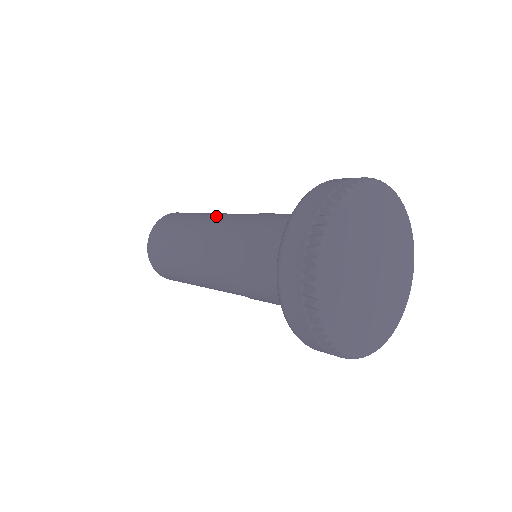
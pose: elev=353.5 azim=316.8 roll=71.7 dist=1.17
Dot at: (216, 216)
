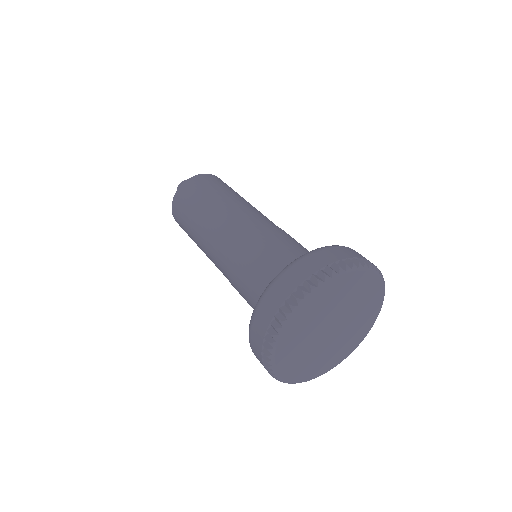
Dot at: (250, 206)
